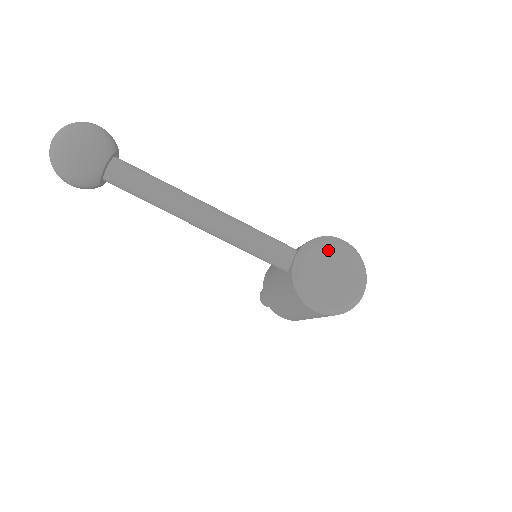
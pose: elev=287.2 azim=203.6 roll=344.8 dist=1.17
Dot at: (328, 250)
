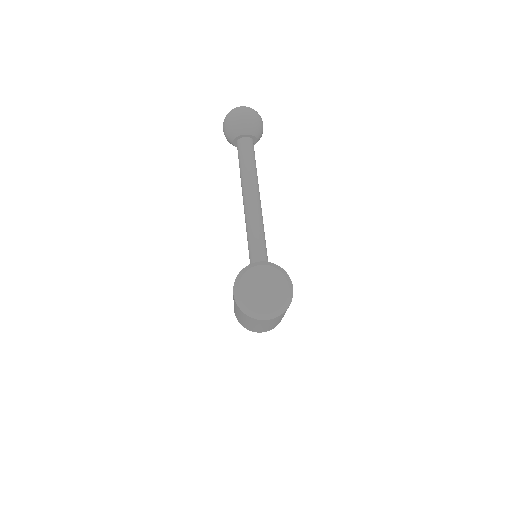
Dot at: (277, 277)
